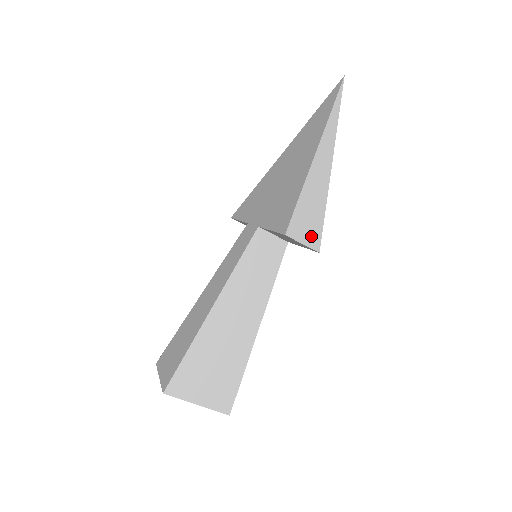
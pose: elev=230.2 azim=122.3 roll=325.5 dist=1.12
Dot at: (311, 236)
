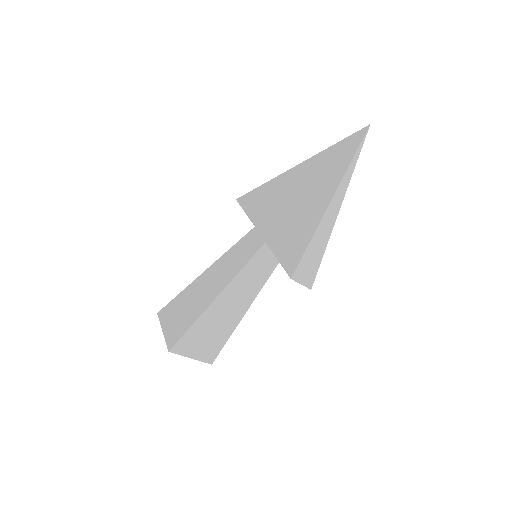
Dot at: (308, 277)
